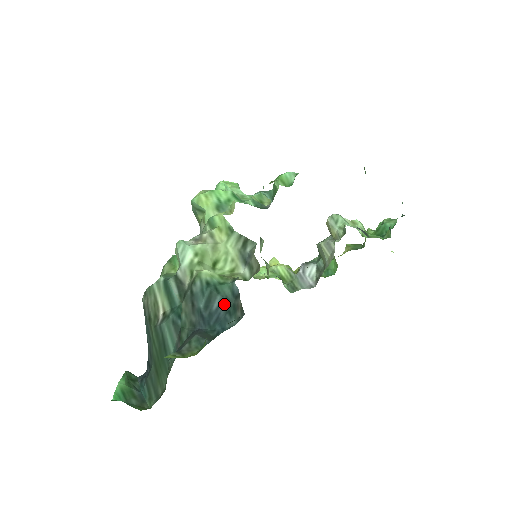
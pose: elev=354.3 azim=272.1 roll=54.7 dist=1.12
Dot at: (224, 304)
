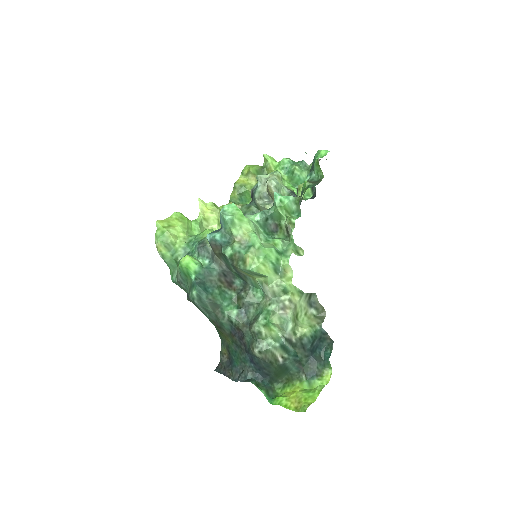
Dot at: (319, 340)
